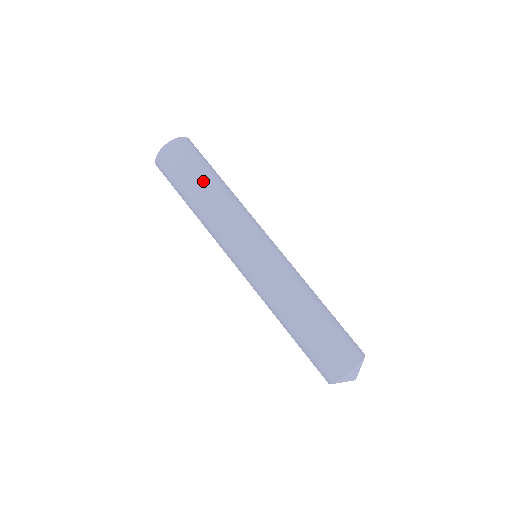
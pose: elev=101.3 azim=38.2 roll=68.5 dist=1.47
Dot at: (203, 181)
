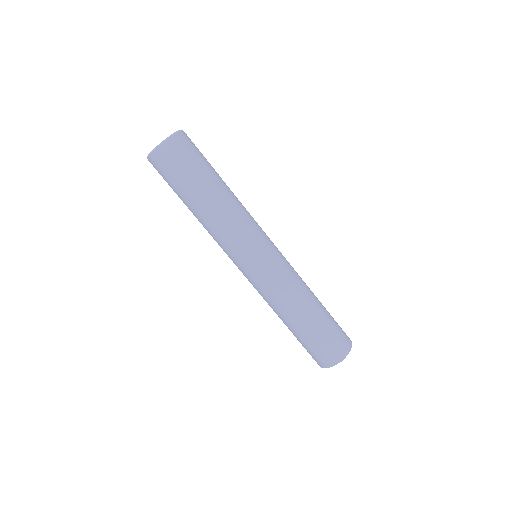
Dot at: (211, 181)
